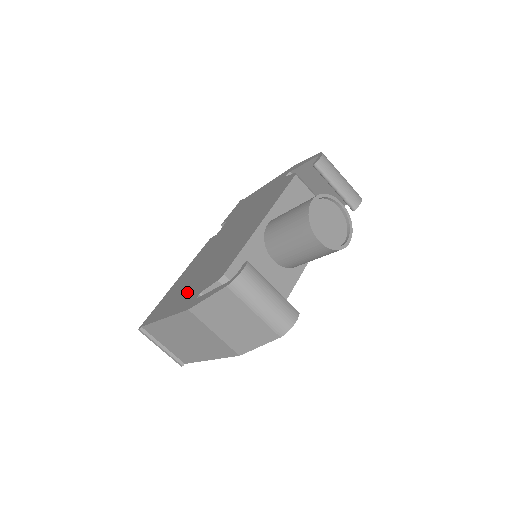
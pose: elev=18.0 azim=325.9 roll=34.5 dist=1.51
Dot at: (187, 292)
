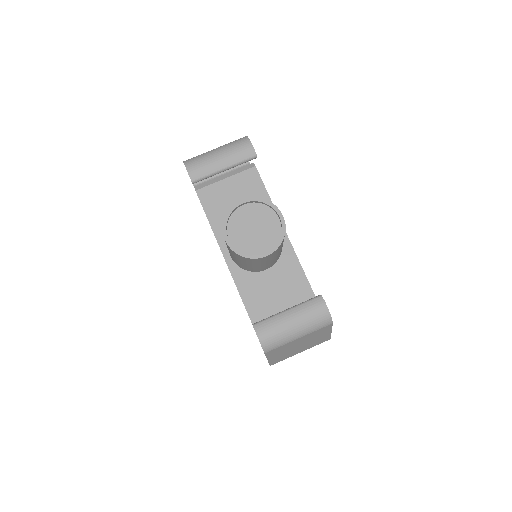
Dot at: occluded
